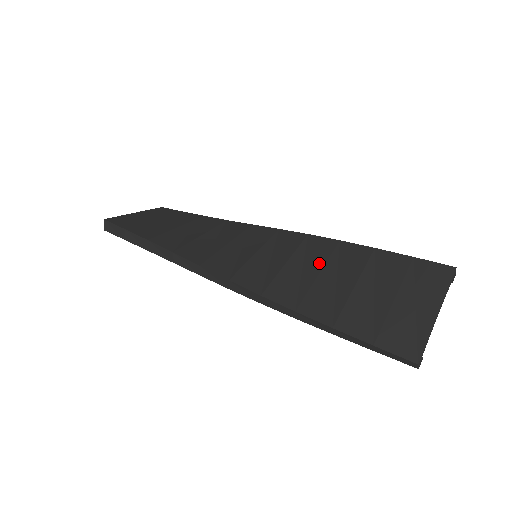
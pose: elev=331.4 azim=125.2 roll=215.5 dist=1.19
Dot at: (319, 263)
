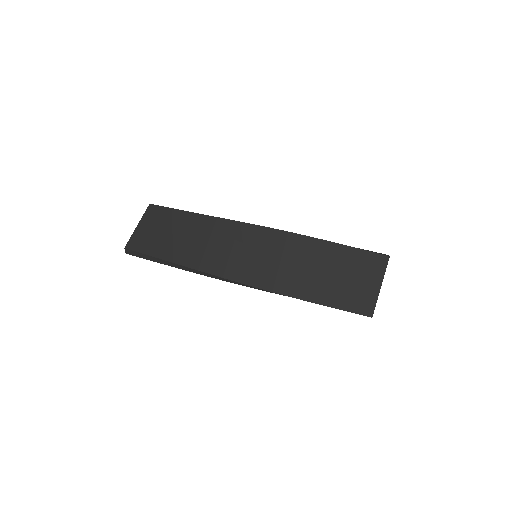
Dot at: (303, 259)
